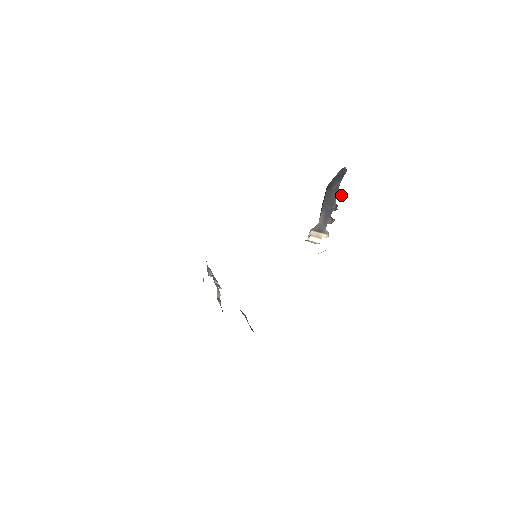
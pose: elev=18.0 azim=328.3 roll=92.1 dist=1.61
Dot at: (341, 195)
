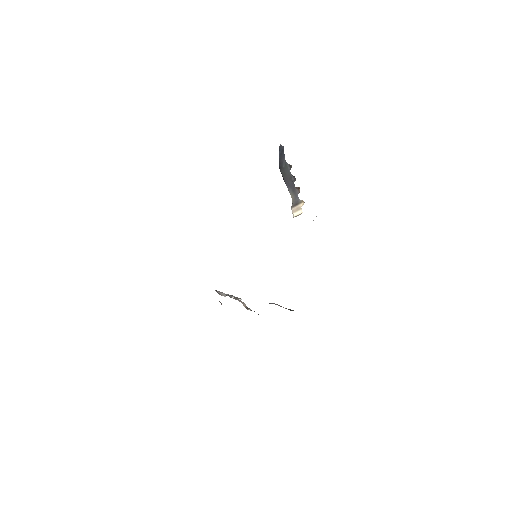
Dot at: (291, 166)
